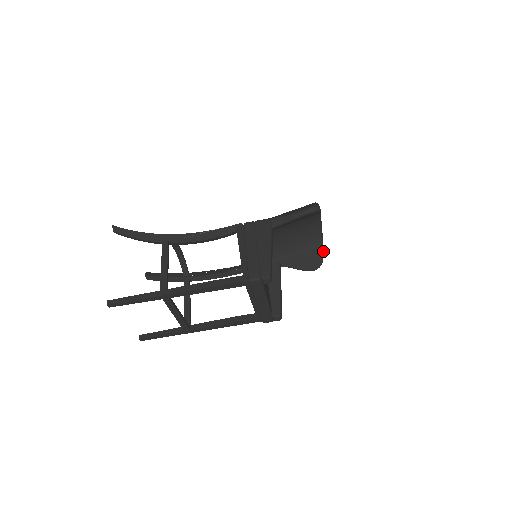
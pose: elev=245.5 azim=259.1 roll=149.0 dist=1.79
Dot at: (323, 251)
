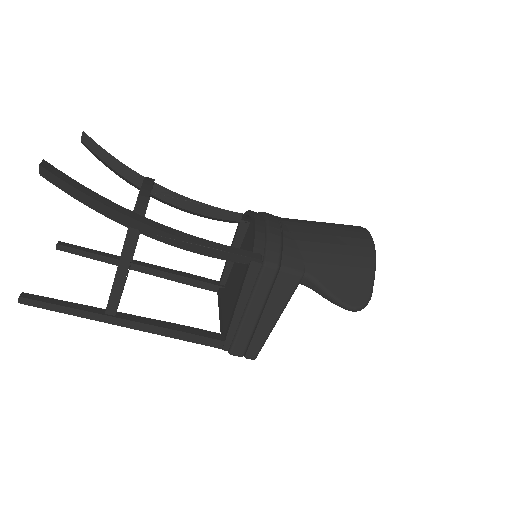
Dot at: occluded
